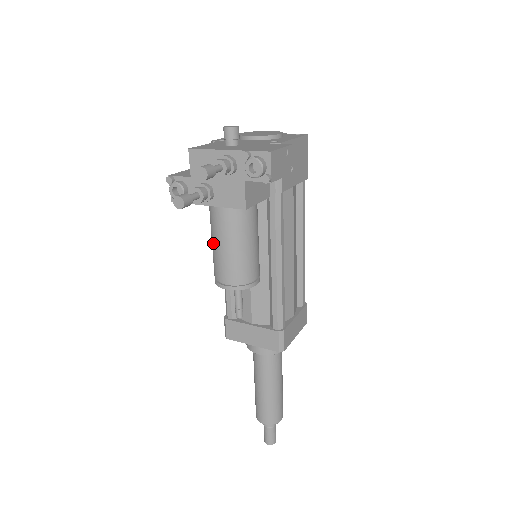
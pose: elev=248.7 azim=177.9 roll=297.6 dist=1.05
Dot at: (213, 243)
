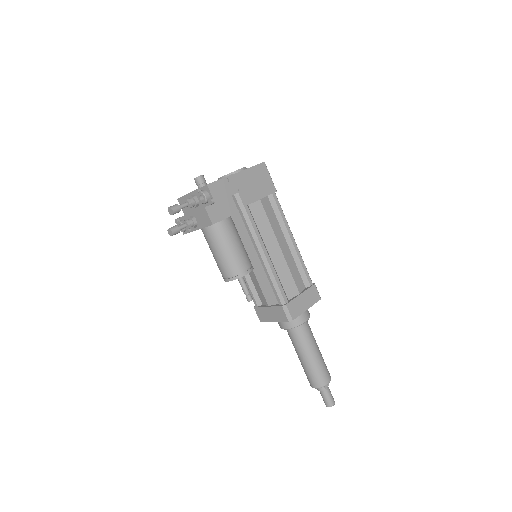
Dot at: (212, 253)
